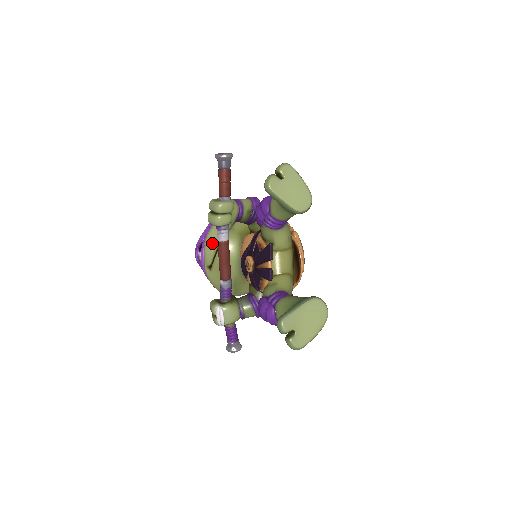
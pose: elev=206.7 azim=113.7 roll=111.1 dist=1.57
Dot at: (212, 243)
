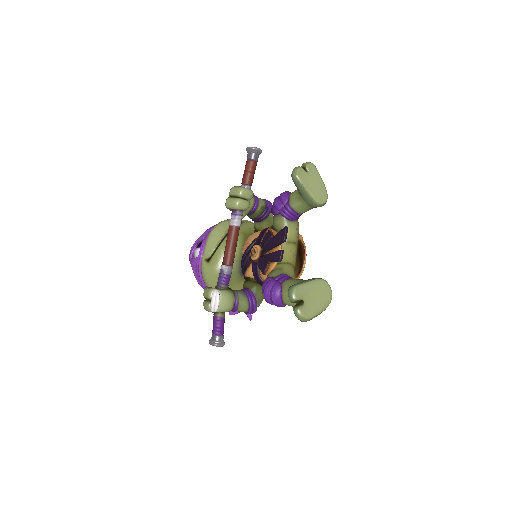
Dot at: (217, 236)
